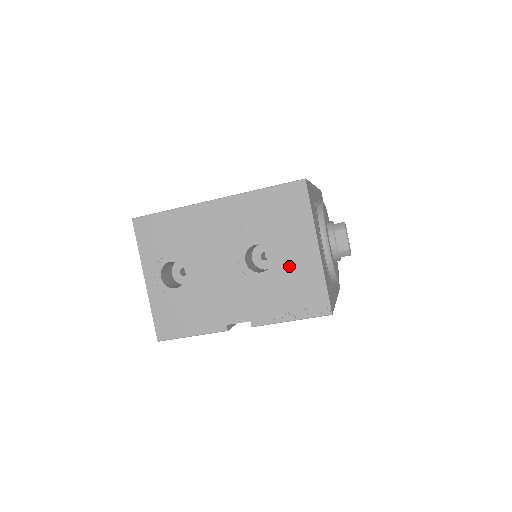
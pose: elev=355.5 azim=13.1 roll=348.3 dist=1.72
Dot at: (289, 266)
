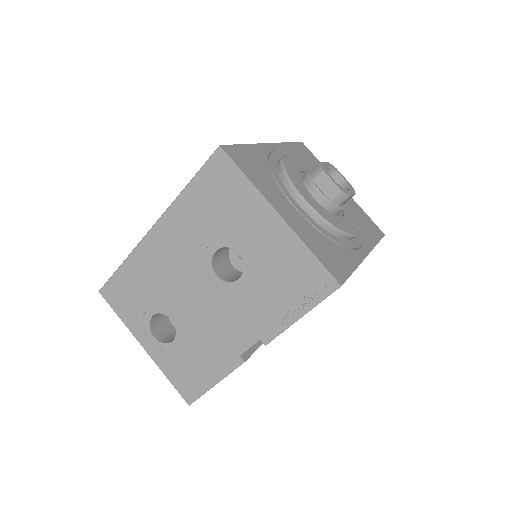
Dot at: (261, 255)
